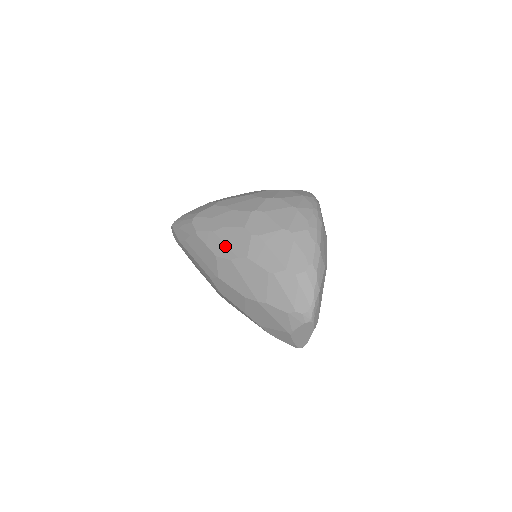
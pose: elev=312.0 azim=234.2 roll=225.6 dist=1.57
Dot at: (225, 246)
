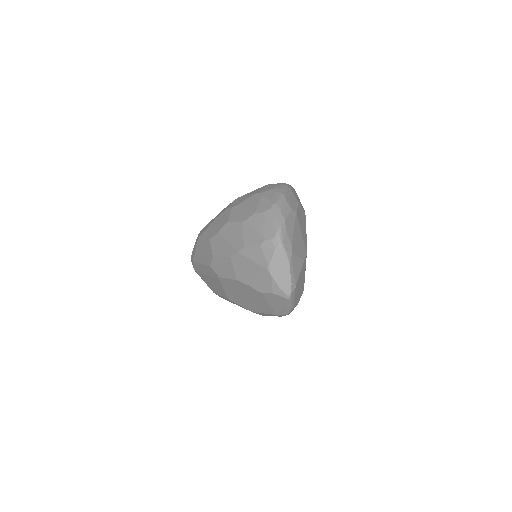
Dot at: (215, 228)
